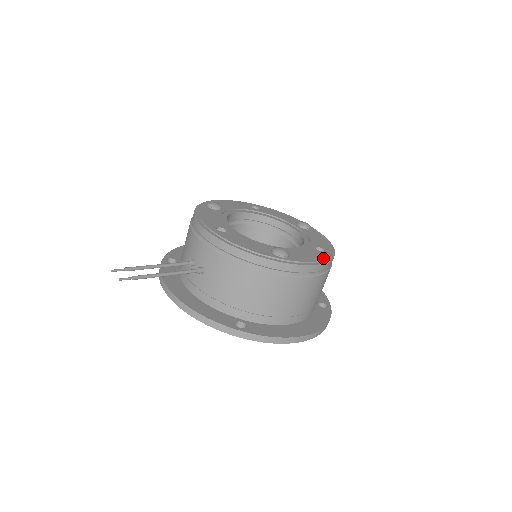
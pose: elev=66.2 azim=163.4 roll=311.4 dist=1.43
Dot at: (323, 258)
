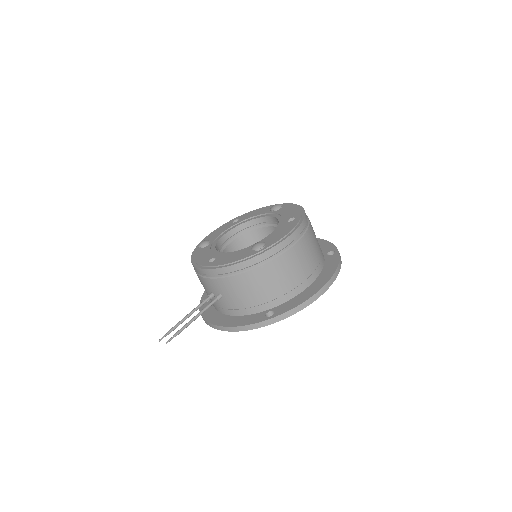
Dot at: (294, 226)
